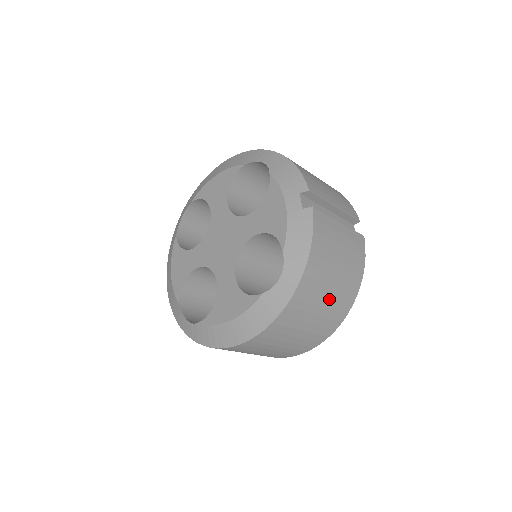
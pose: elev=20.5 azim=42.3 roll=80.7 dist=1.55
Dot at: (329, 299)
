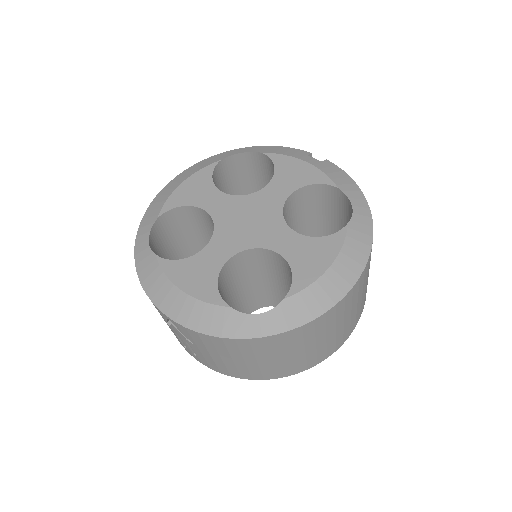
Dot at: occluded
